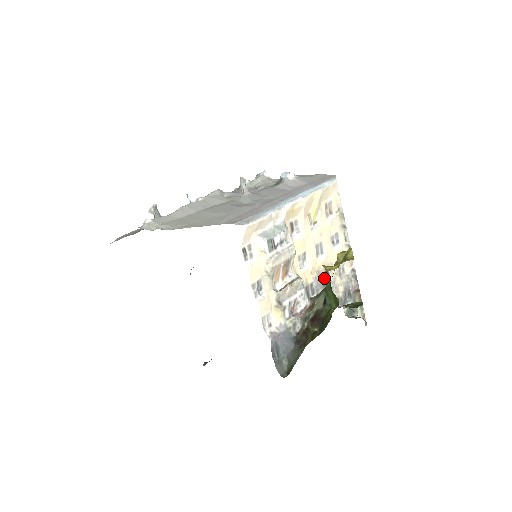
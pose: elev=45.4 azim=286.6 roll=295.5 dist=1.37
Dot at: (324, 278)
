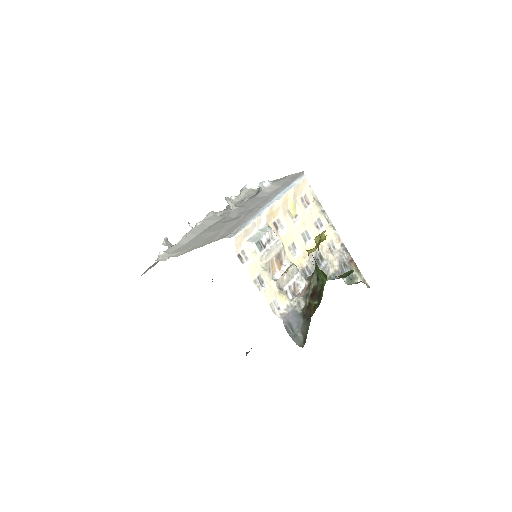
Dot at: (317, 258)
